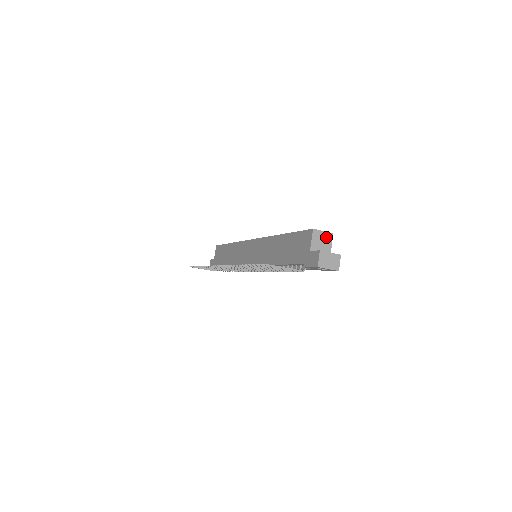
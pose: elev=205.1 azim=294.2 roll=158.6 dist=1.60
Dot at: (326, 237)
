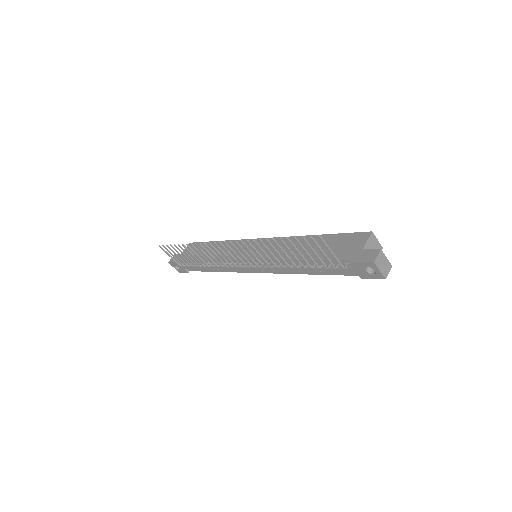
Dot at: (377, 247)
